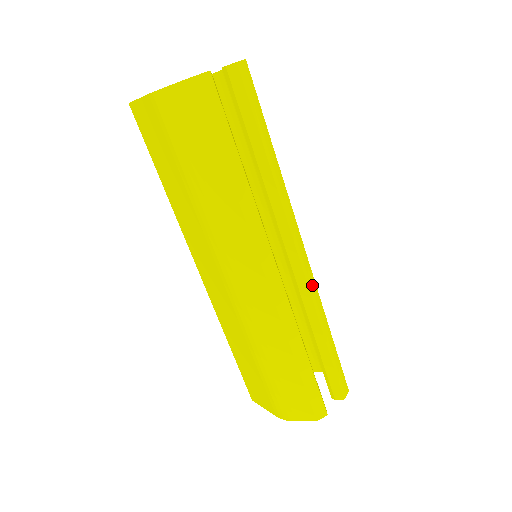
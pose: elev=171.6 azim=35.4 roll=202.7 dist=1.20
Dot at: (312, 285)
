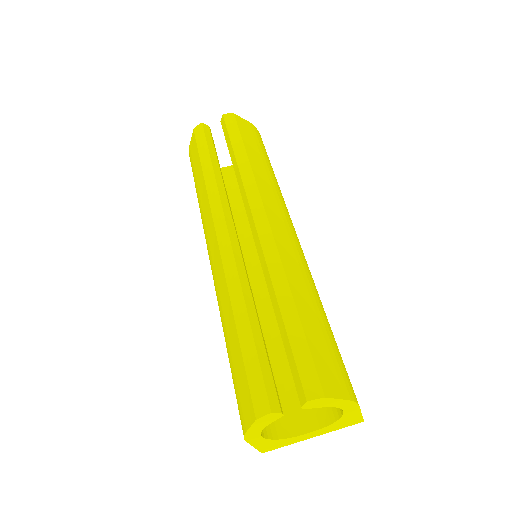
Dot at: (270, 249)
